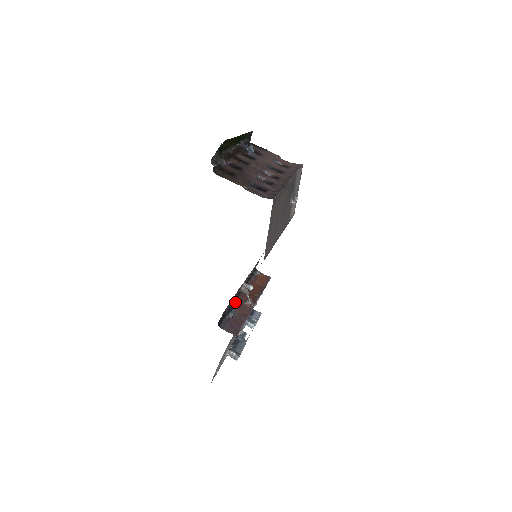
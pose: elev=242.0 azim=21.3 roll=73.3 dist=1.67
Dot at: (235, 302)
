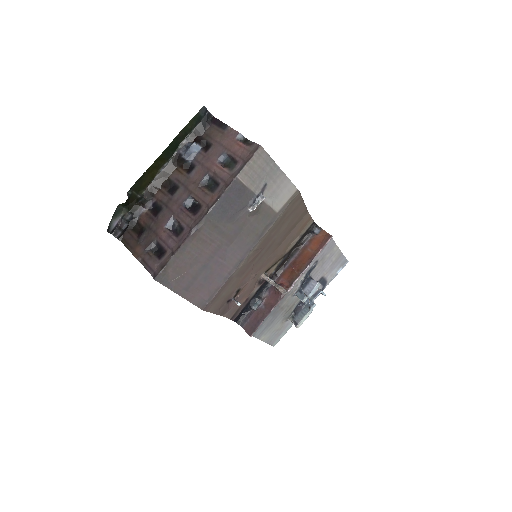
Dot at: (269, 286)
